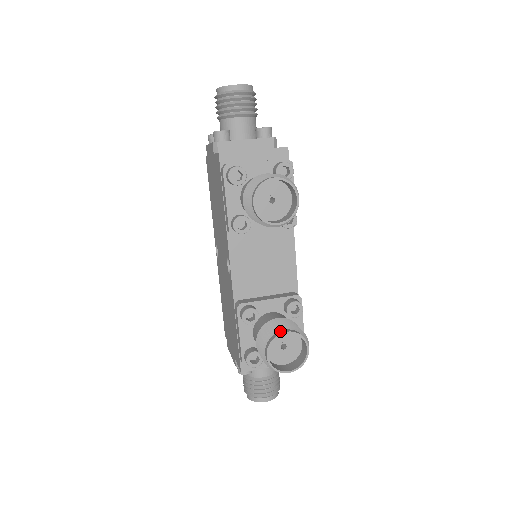
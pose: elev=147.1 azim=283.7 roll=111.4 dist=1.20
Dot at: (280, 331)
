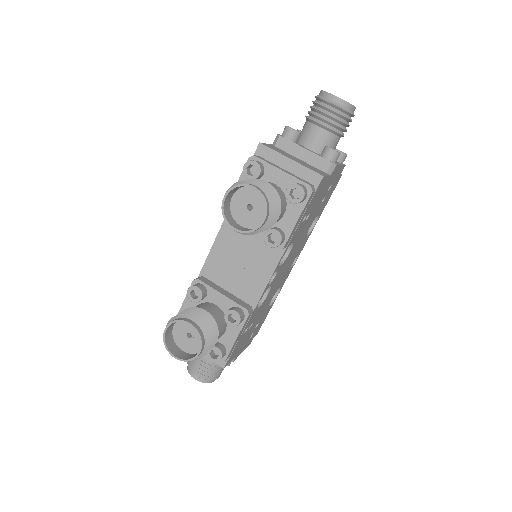
Dot at: (188, 319)
